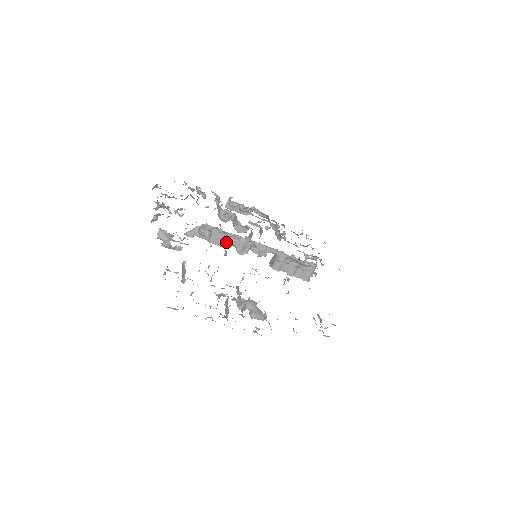
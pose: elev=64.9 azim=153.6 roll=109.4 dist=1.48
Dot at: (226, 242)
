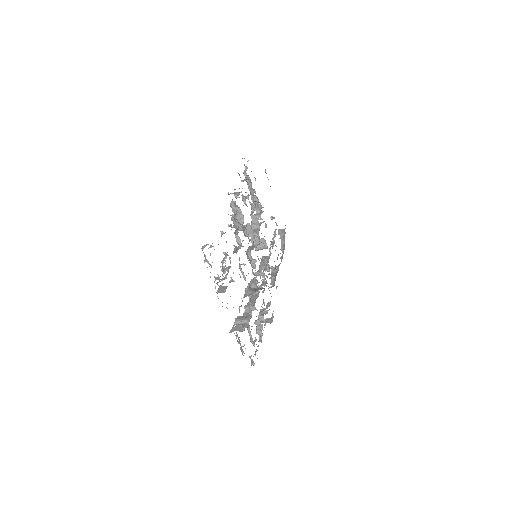
Dot at: (256, 275)
